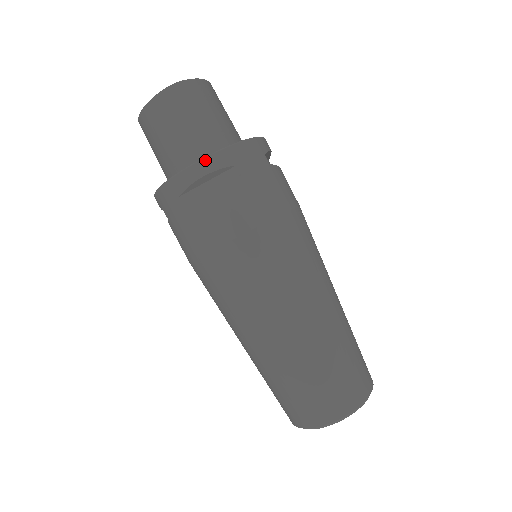
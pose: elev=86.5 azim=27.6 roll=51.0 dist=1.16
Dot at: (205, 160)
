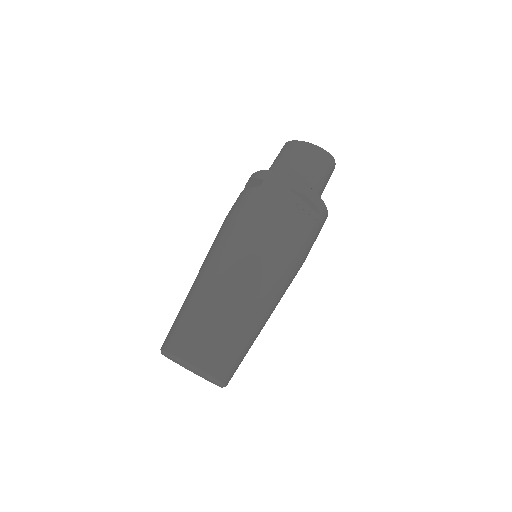
Dot at: (317, 195)
